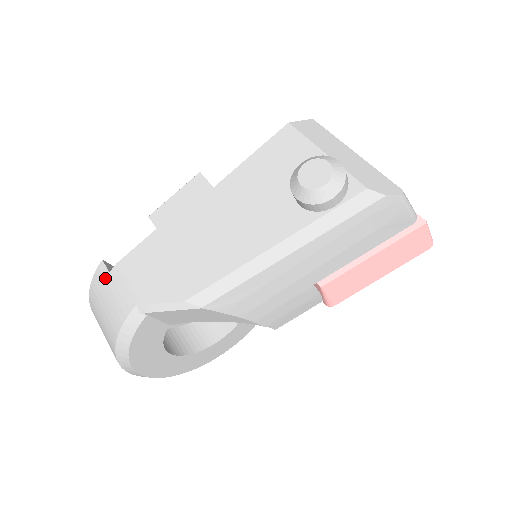
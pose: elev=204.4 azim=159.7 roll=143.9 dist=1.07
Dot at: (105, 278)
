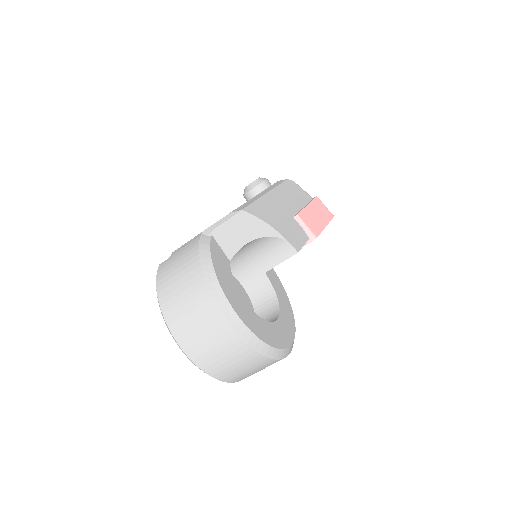
Dot at: (168, 261)
